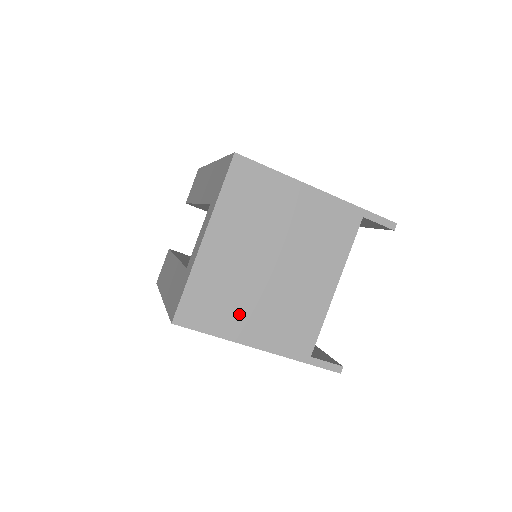
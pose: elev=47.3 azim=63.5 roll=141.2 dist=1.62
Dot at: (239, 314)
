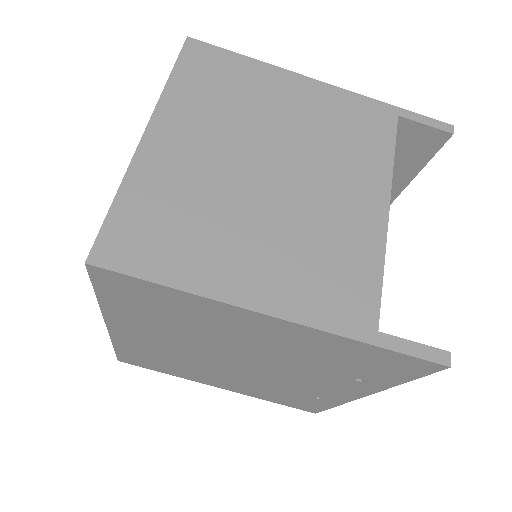
Dot at: (219, 249)
